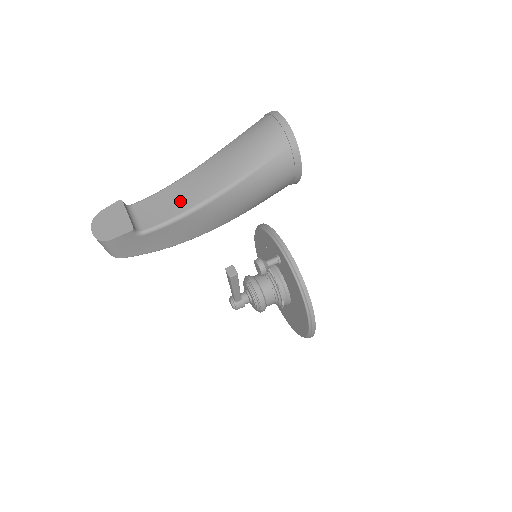
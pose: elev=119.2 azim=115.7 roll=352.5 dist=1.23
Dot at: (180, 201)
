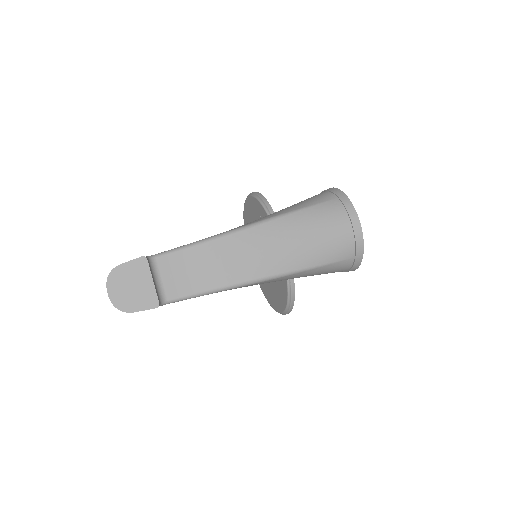
Dot at: (214, 272)
